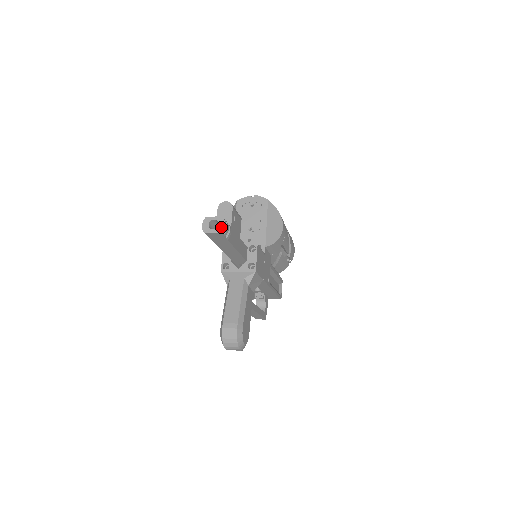
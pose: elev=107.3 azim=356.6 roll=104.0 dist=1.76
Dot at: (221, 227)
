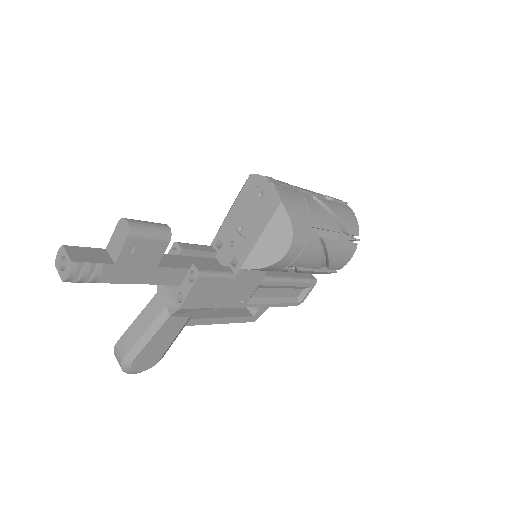
Dot at: (65, 275)
